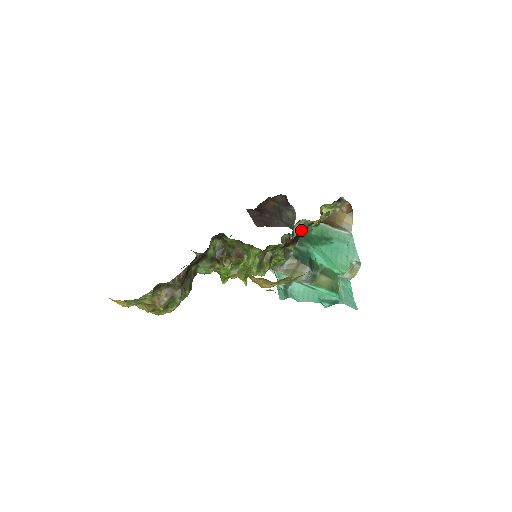
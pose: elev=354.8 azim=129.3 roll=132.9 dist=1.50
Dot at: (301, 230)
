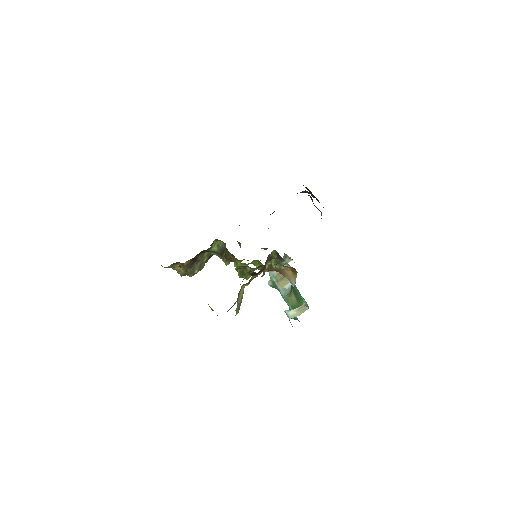
Dot at: occluded
